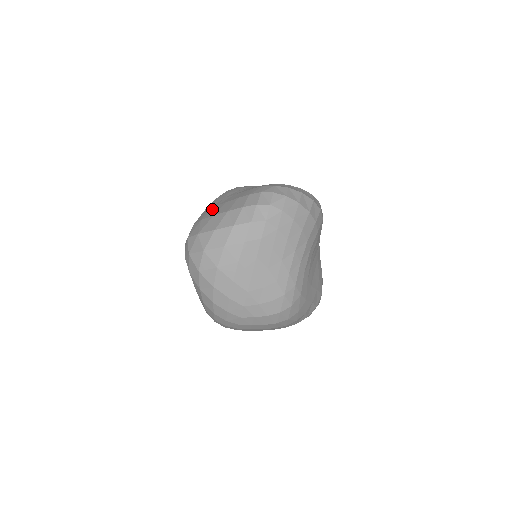
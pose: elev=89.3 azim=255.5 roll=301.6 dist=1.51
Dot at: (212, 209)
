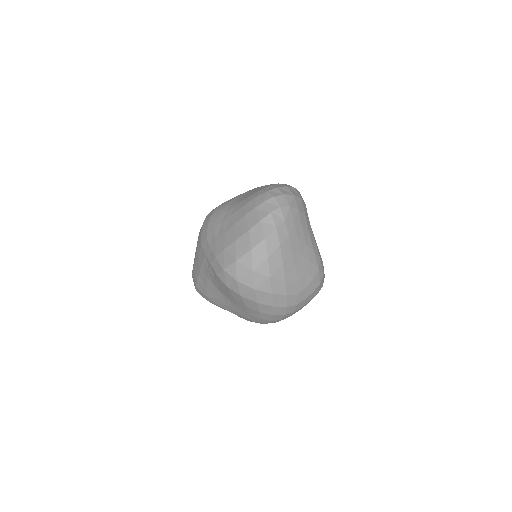
Dot at: (224, 236)
